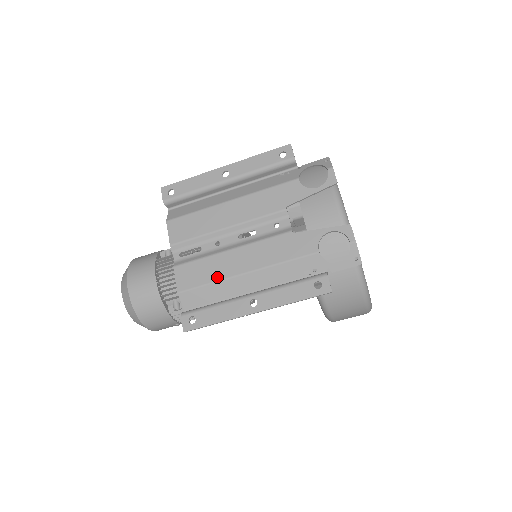
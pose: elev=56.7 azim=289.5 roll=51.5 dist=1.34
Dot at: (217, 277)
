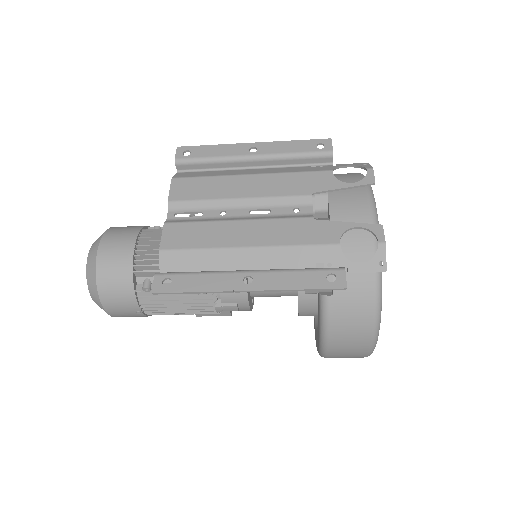
Dot at: (212, 244)
